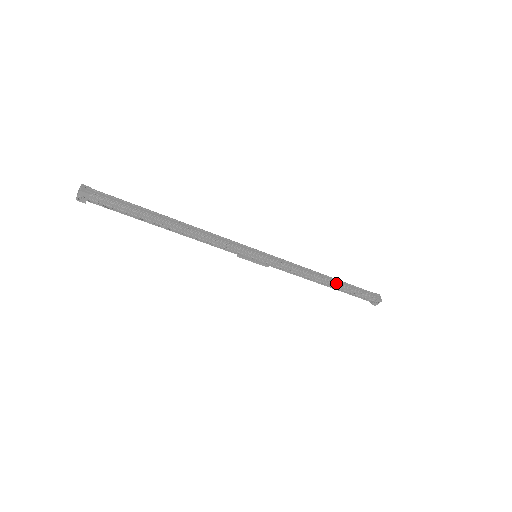
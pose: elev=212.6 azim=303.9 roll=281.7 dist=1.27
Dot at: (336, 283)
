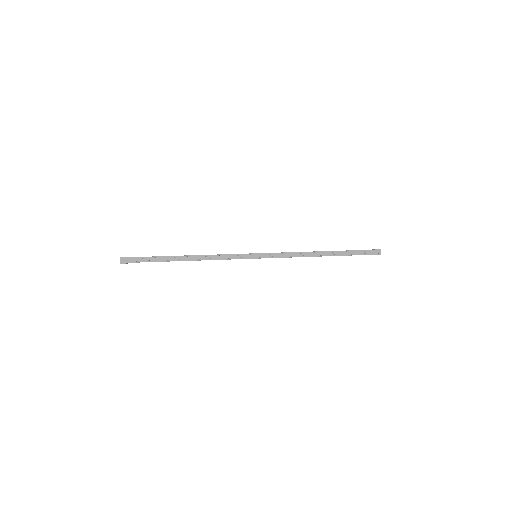
Dot at: occluded
